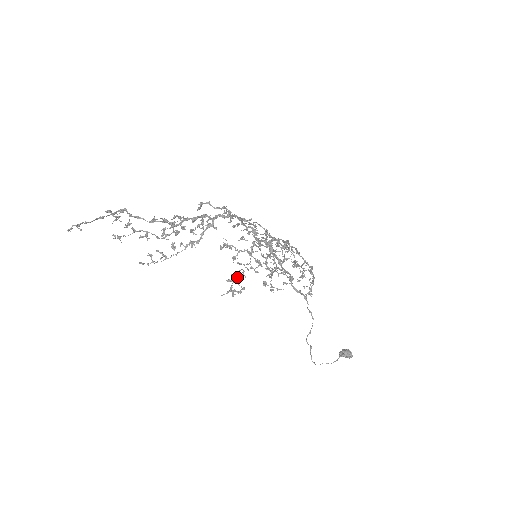
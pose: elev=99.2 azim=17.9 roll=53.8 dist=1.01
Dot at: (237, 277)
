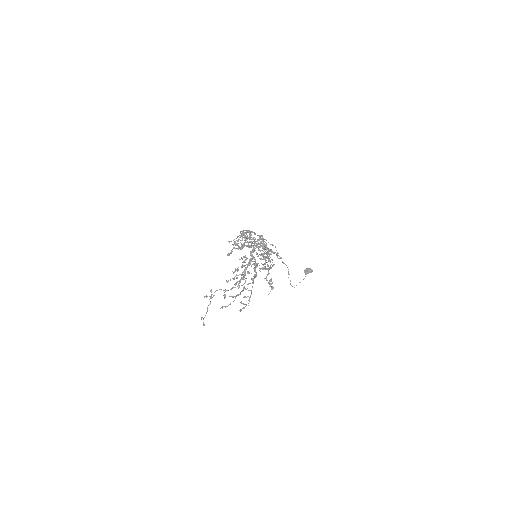
Dot at: (271, 278)
